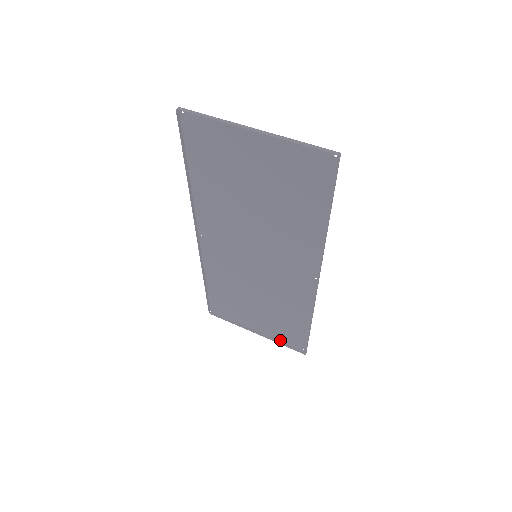
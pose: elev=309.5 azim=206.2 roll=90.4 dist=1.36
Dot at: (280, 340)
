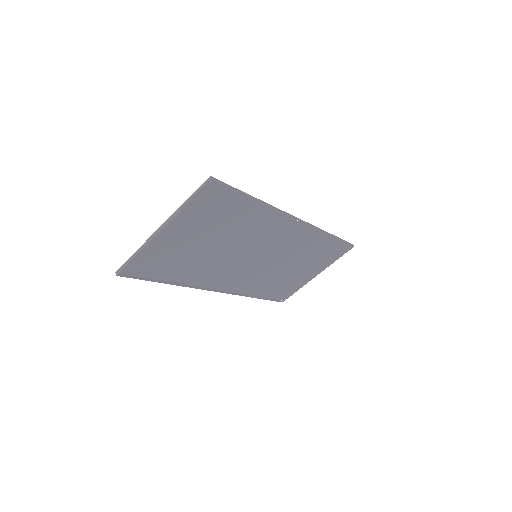
Dot at: (332, 260)
